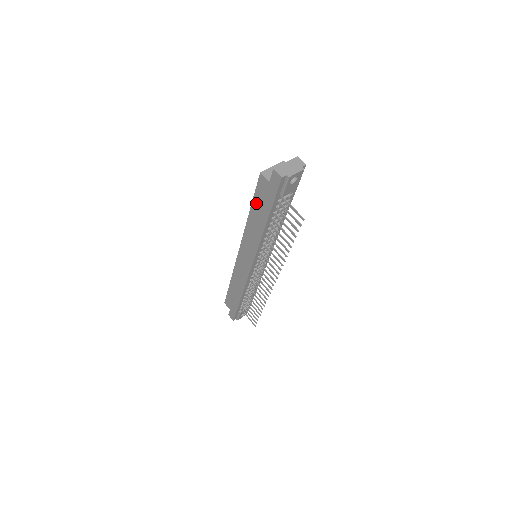
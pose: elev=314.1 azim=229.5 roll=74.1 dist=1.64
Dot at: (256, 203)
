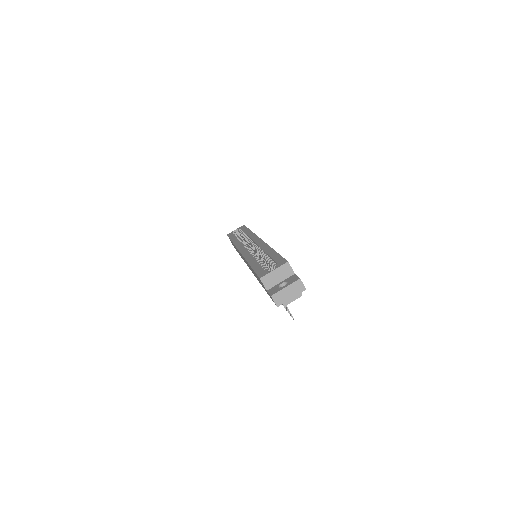
Dot at: occluded
